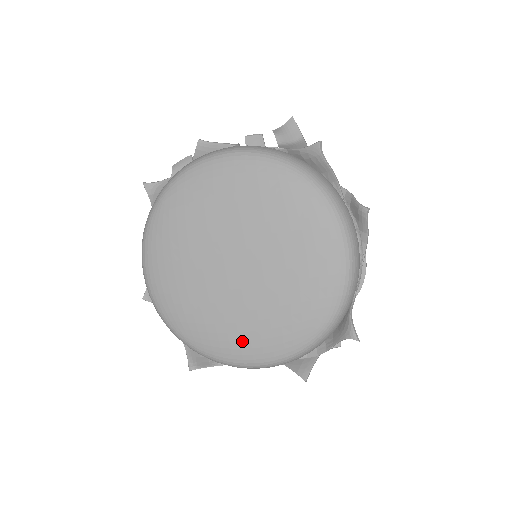
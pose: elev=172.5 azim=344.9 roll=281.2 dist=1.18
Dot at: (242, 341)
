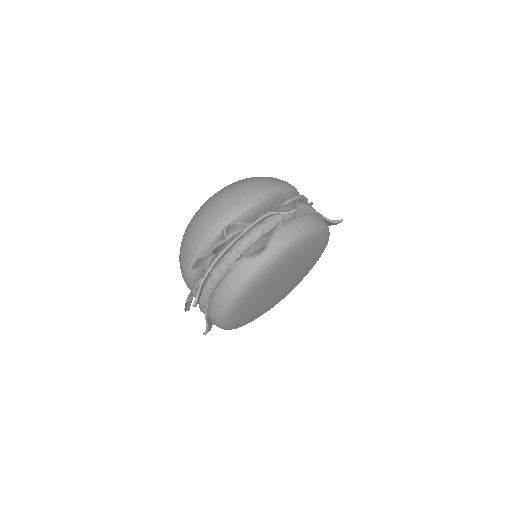
Dot at: occluded
